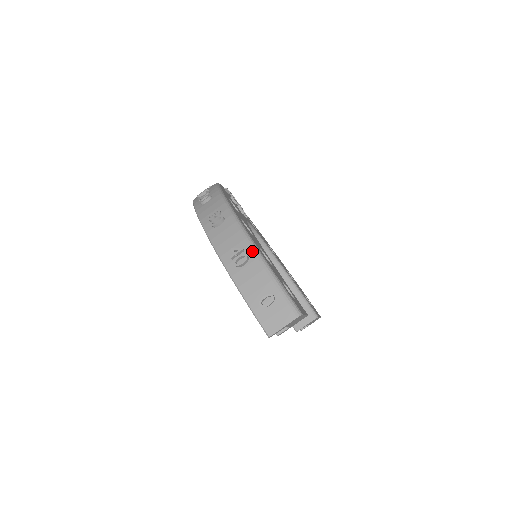
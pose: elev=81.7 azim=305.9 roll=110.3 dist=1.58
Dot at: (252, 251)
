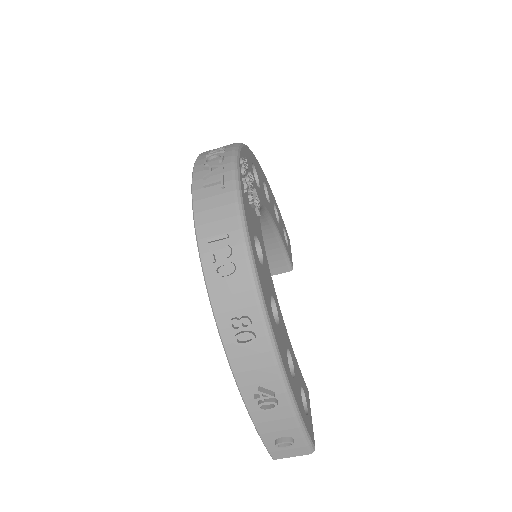
Dot at: (285, 397)
